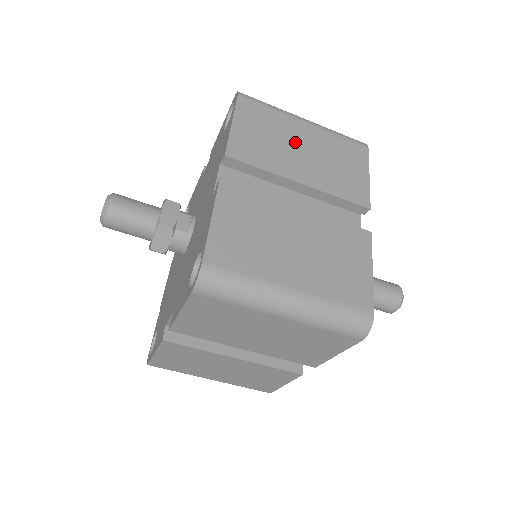
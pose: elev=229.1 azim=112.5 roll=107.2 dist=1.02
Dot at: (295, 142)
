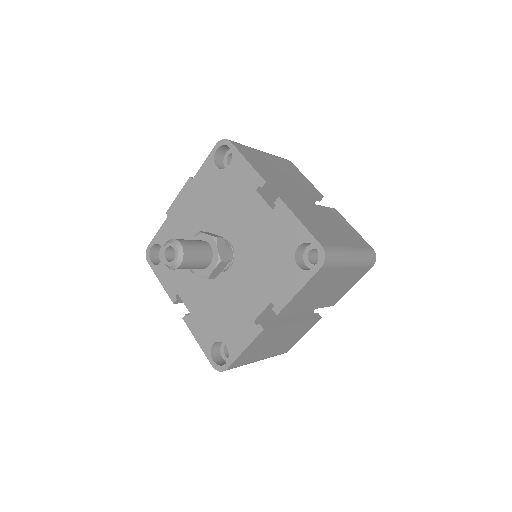
Dot at: (329, 285)
